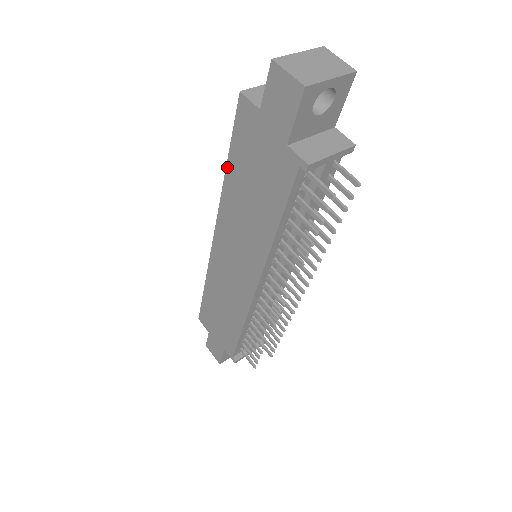
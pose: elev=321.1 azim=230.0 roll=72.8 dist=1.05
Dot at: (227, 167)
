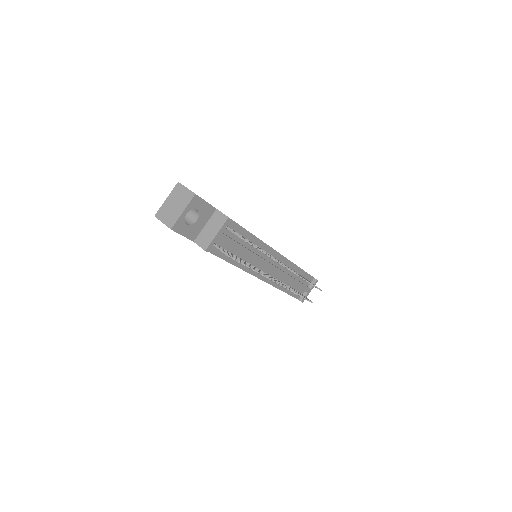
Dot at: occluded
